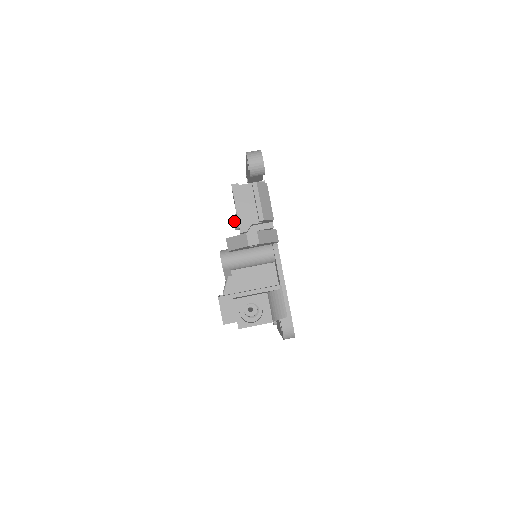
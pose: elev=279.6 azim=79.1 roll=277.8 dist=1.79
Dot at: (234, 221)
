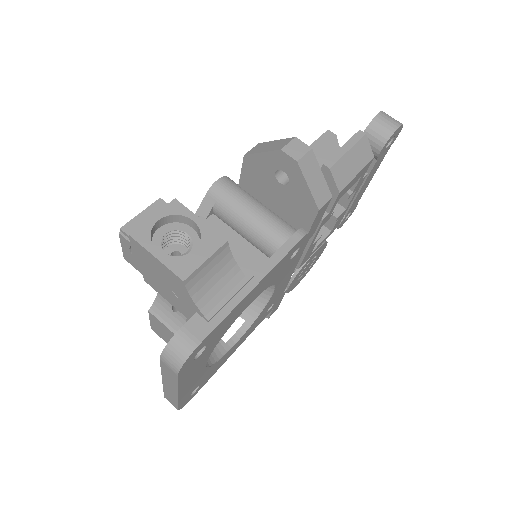
Dot at: occluded
